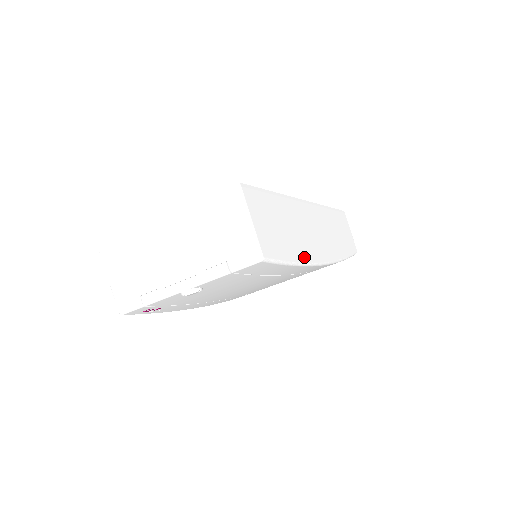
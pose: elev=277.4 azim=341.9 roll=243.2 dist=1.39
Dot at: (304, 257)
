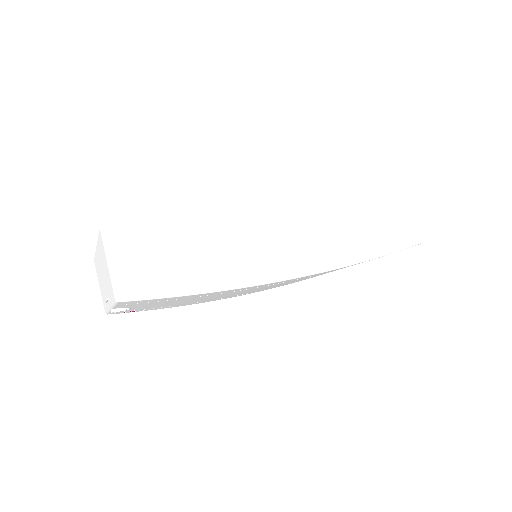
Dot at: (225, 281)
